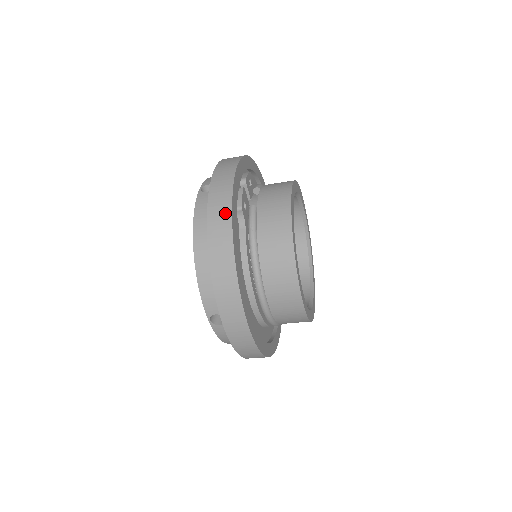
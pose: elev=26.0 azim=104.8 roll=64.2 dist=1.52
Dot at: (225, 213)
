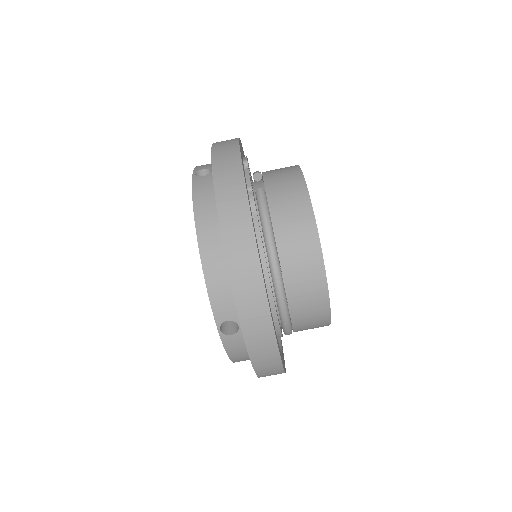
Dot at: (238, 191)
